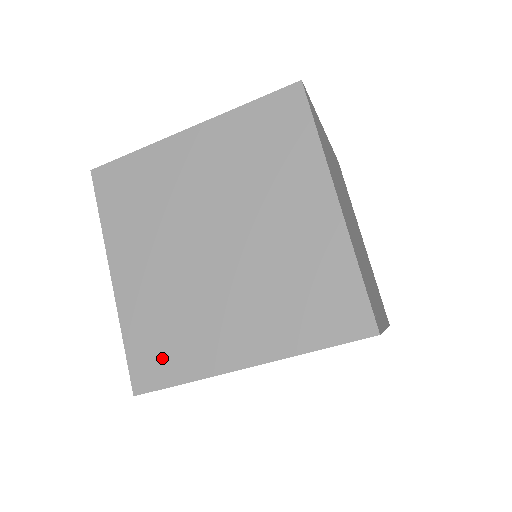
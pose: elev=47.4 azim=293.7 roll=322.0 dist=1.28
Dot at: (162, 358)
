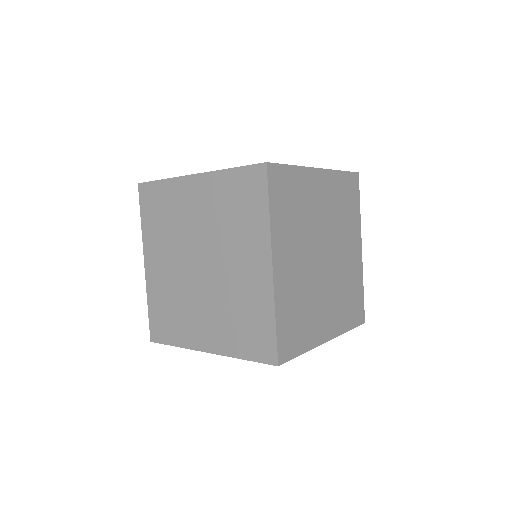
Dot at: occluded
